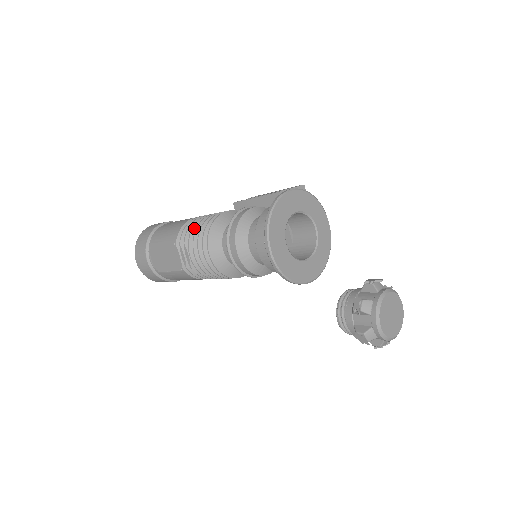
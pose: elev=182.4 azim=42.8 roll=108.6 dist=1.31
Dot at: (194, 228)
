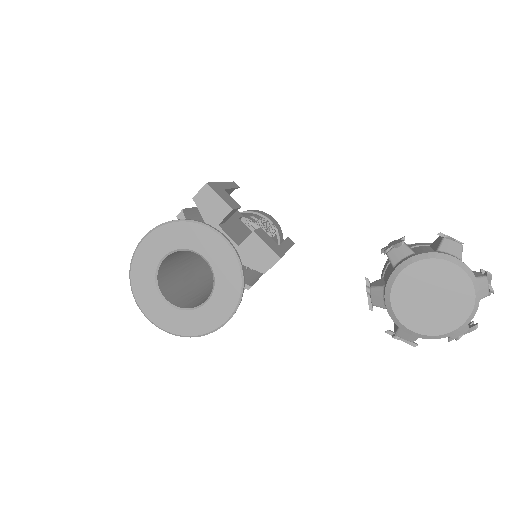
Dot at: occluded
